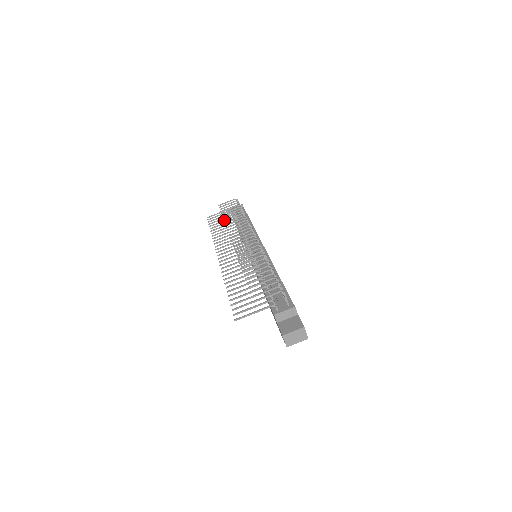
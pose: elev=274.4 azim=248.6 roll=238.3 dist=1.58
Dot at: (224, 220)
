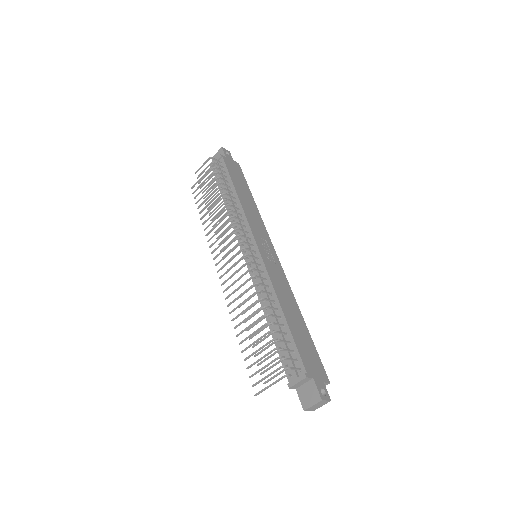
Dot at: (207, 209)
